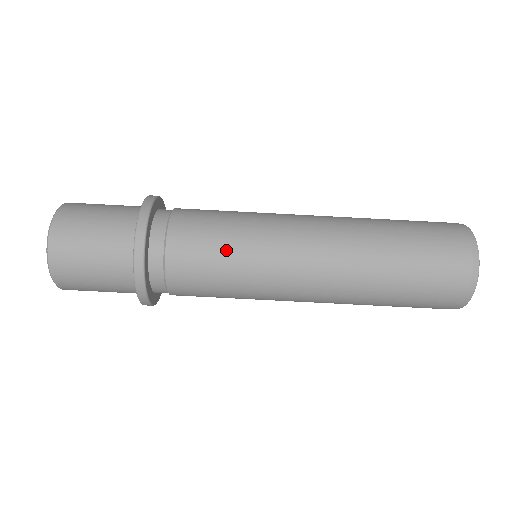
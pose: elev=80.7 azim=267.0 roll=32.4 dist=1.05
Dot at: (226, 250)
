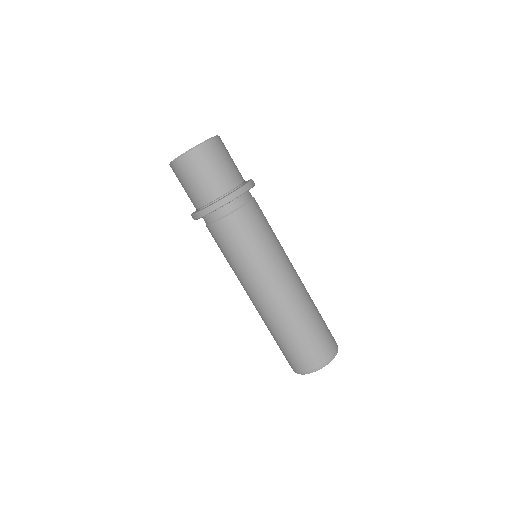
Dot at: (266, 234)
